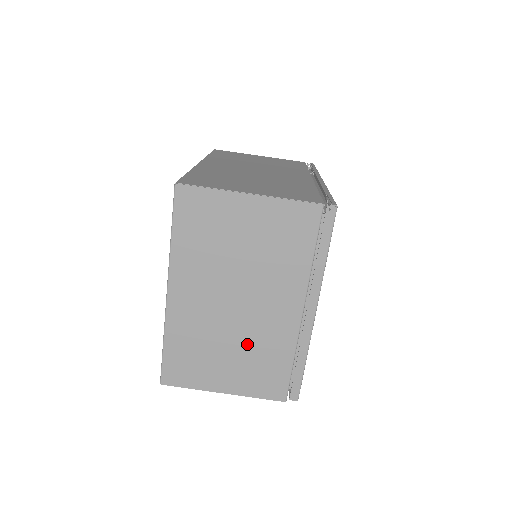
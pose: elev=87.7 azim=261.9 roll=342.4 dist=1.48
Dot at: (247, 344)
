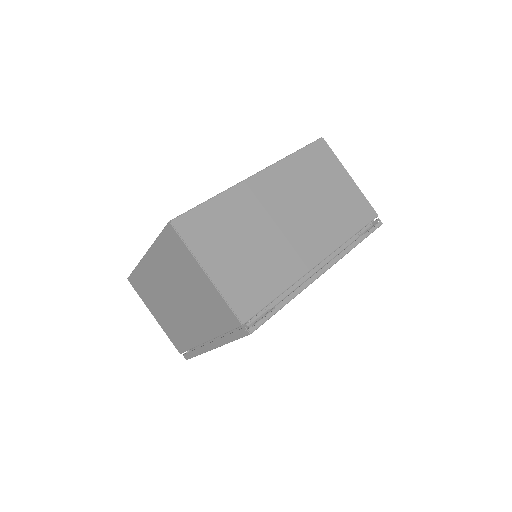
Dot at: (173, 317)
